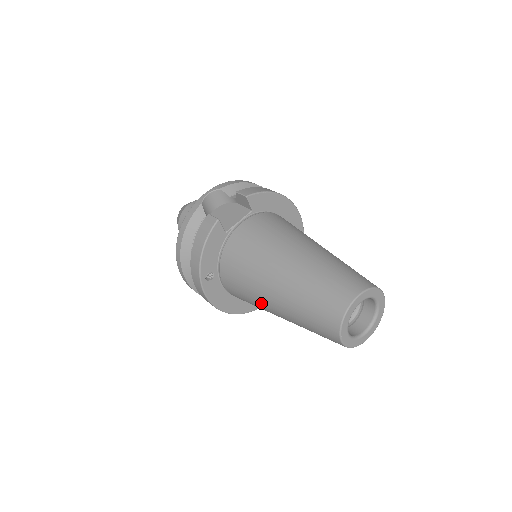
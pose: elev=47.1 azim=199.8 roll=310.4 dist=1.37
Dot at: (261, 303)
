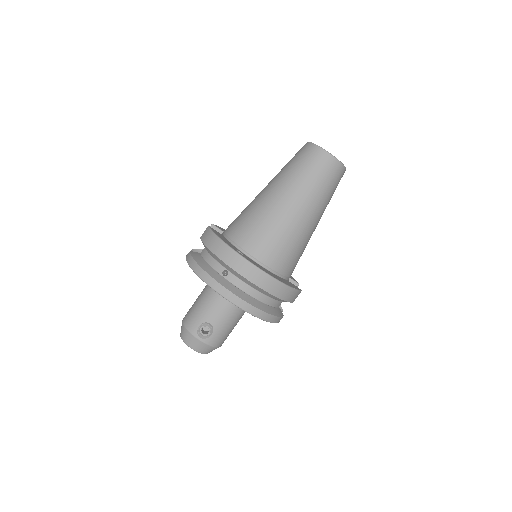
Dot at: (283, 219)
